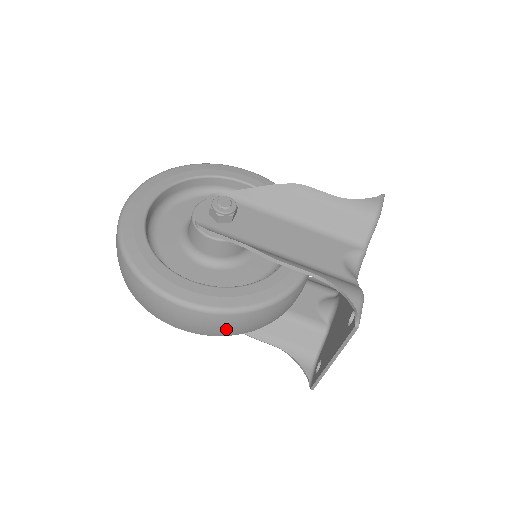
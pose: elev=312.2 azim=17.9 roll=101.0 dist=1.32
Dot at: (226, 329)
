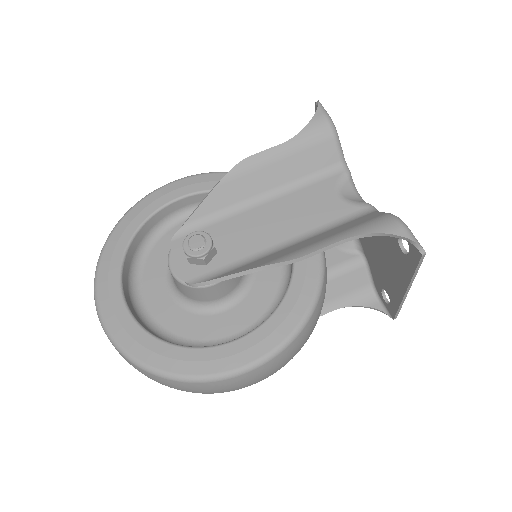
Dot at: (300, 347)
